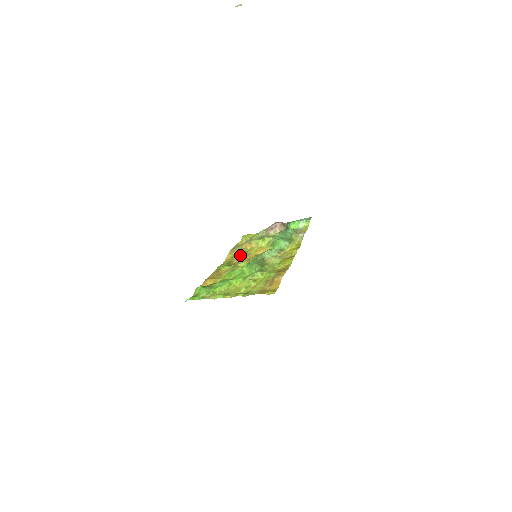
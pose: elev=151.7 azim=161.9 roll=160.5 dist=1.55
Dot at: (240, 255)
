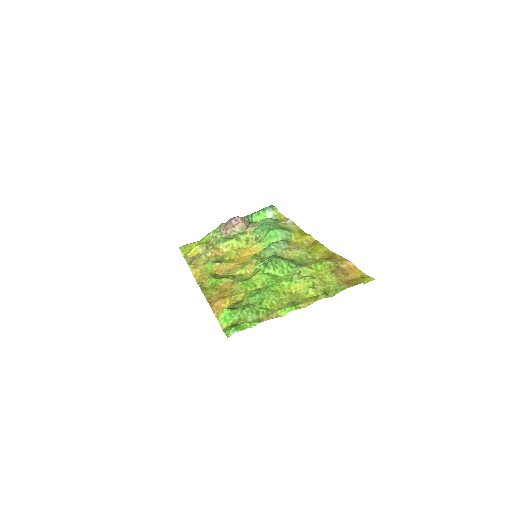
Dot at: (220, 264)
